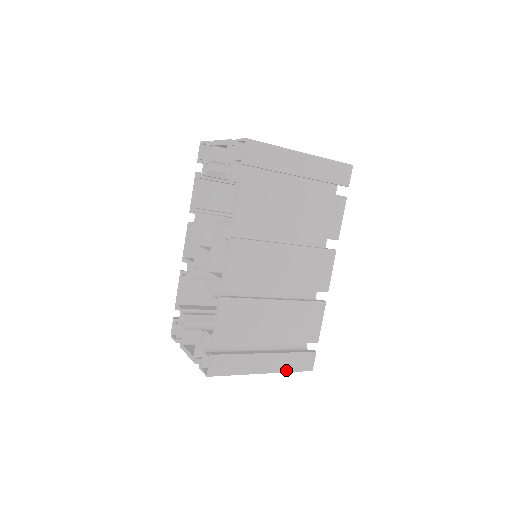
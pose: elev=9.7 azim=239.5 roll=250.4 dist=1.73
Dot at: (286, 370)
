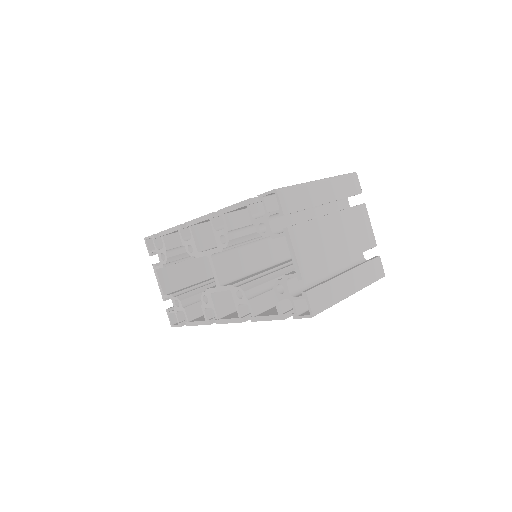
Dot at: occluded
